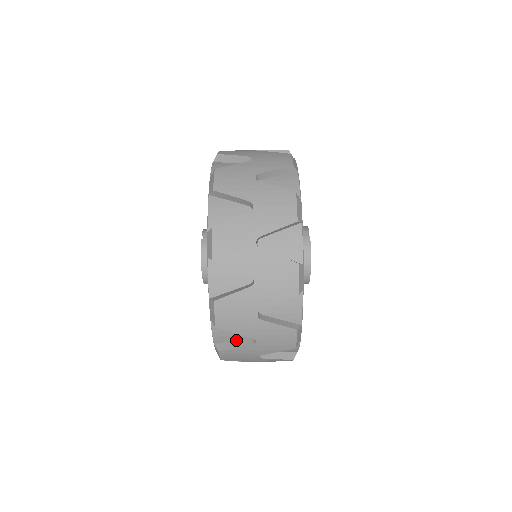
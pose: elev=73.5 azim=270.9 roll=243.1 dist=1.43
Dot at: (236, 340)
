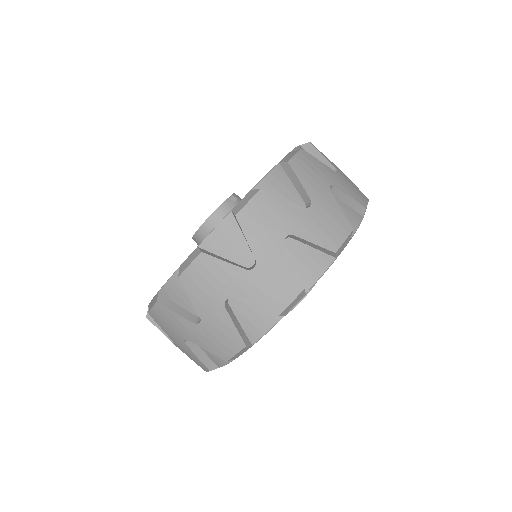
Dot at: (182, 306)
